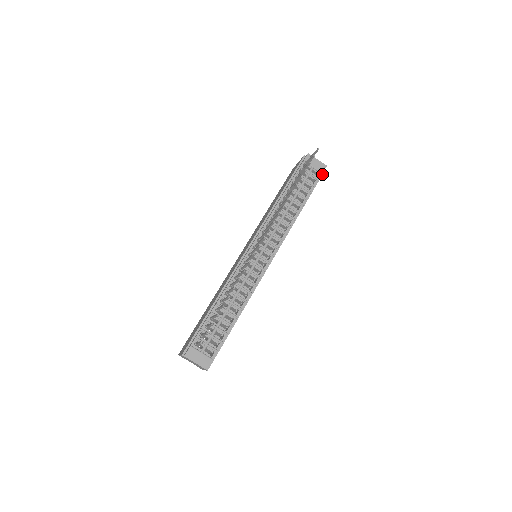
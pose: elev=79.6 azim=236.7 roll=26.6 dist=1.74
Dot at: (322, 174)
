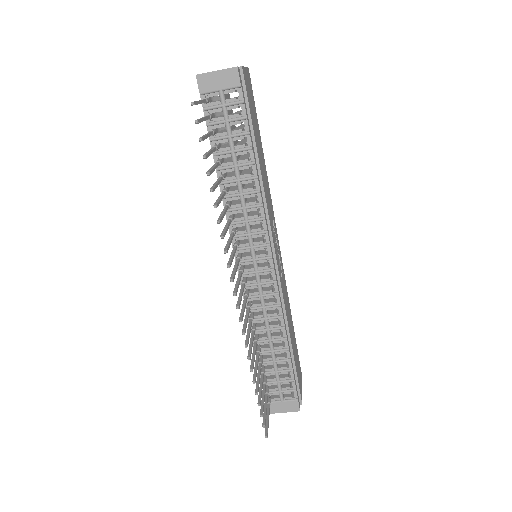
Dot at: (243, 80)
